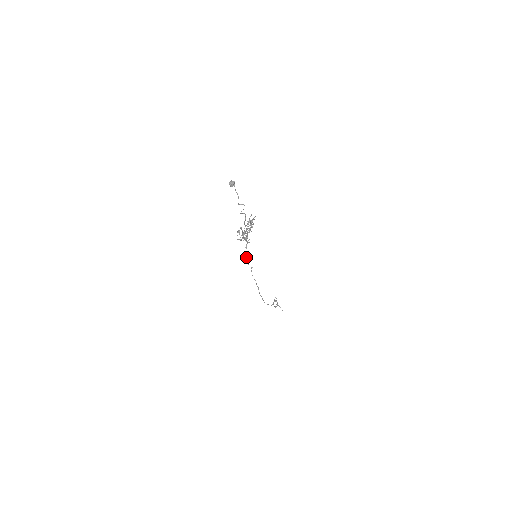
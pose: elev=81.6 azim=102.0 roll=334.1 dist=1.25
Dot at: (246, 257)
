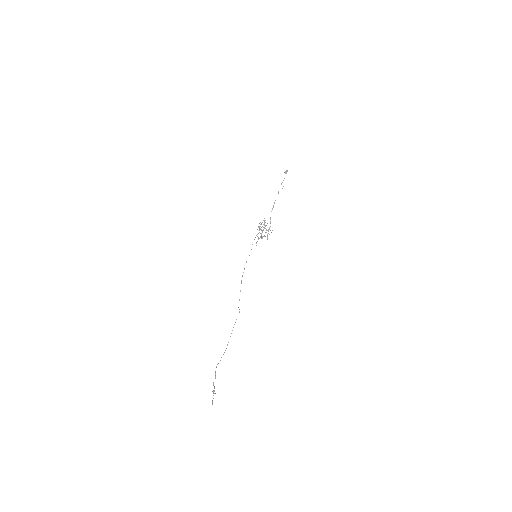
Dot at: (259, 227)
